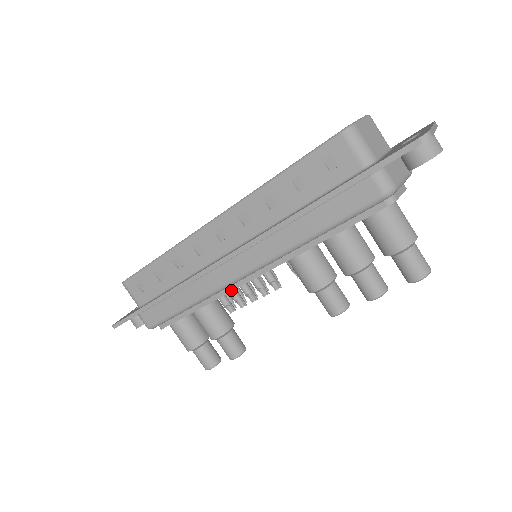
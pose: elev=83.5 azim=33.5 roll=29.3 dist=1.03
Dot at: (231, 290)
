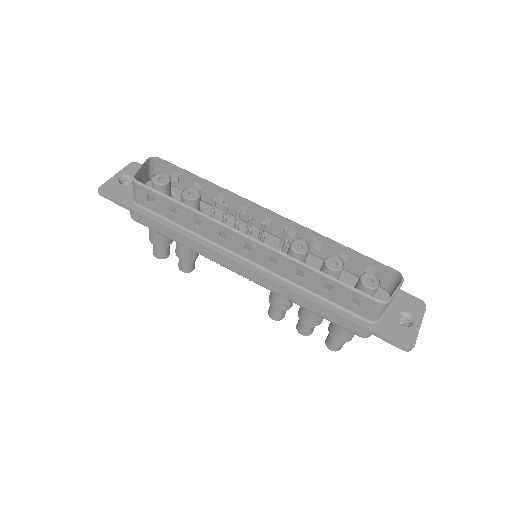
Dot at: occluded
